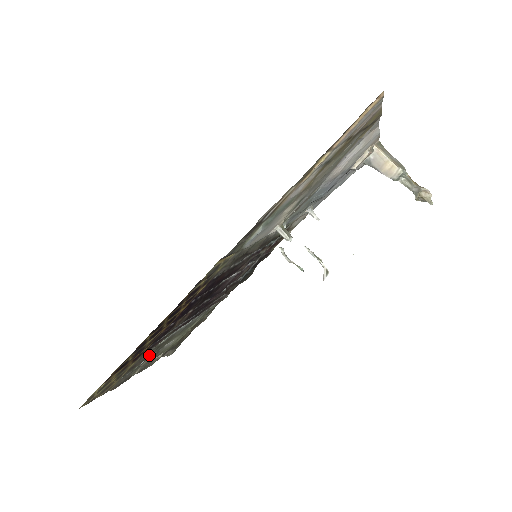
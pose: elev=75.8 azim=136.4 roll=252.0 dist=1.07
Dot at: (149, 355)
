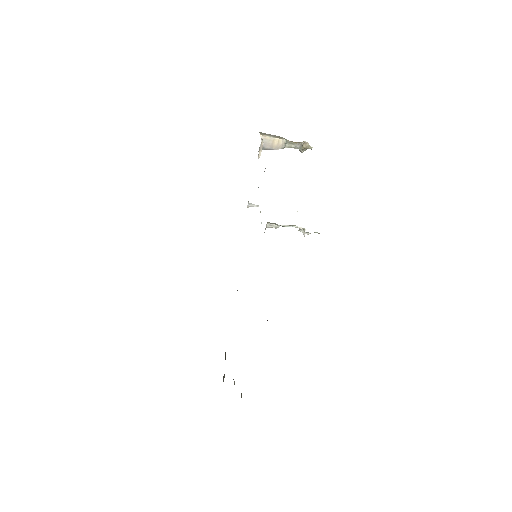
Dot at: occluded
